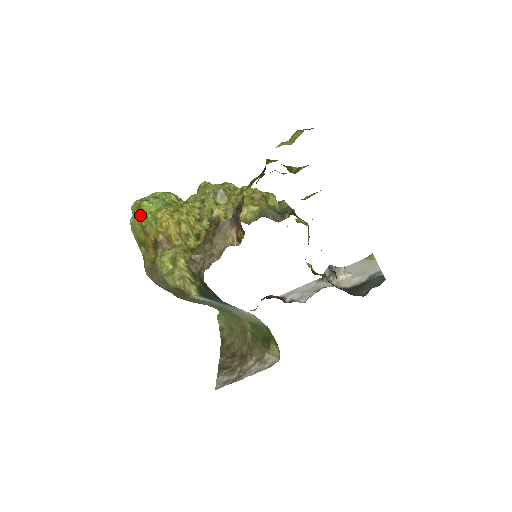
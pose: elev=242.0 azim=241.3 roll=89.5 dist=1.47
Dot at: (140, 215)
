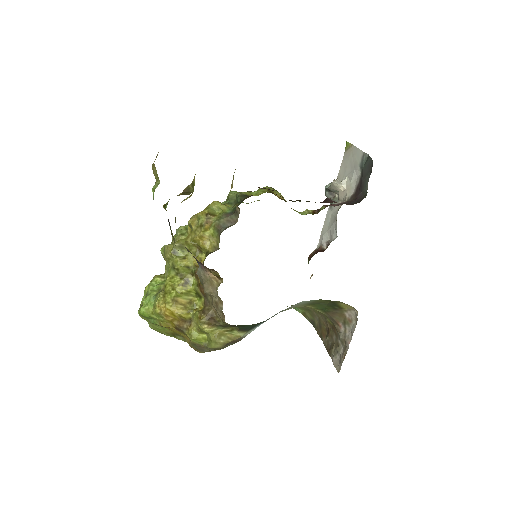
Dot at: (150, 320)
